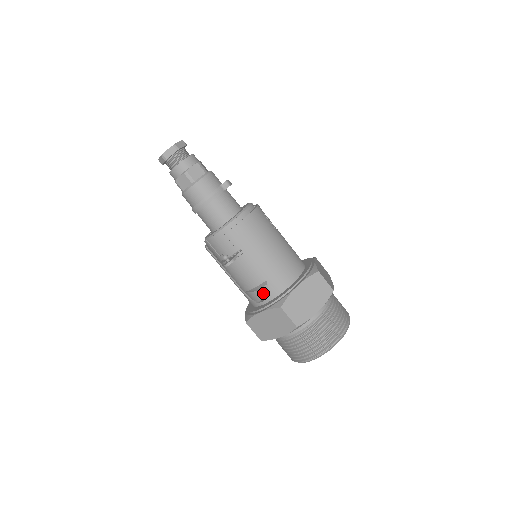
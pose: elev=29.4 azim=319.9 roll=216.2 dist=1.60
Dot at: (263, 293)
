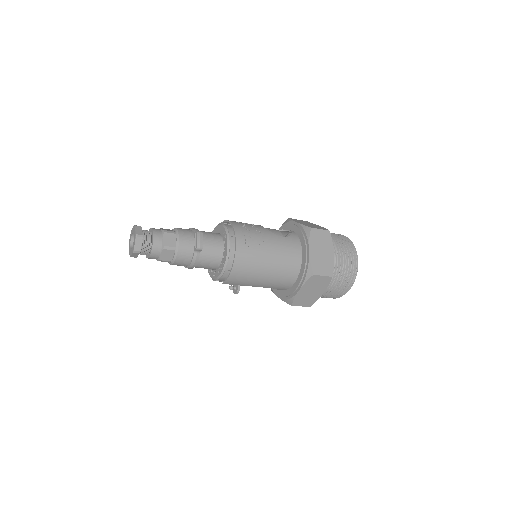
Dot at: occluded
